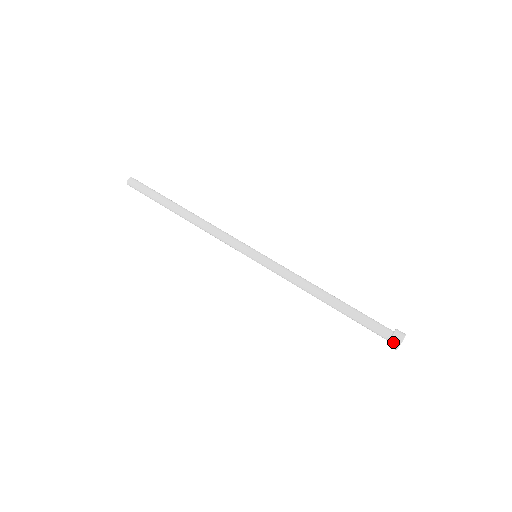
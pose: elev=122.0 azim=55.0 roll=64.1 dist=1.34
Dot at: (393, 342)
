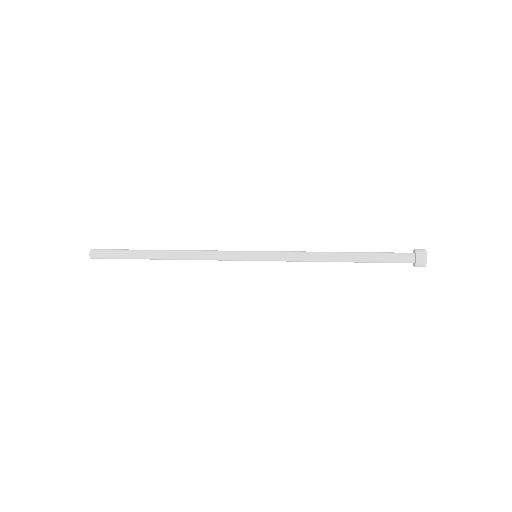
Dot at: (419, 250)
